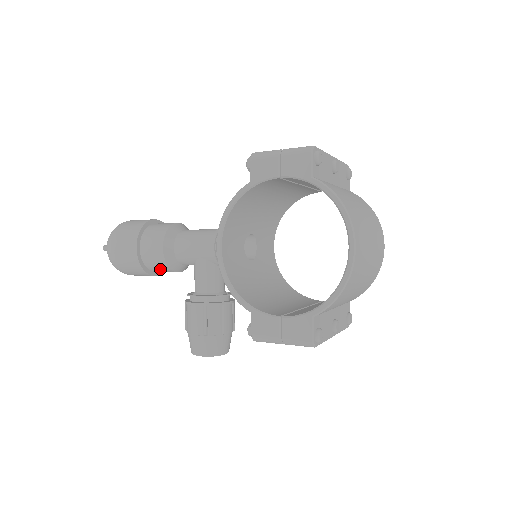
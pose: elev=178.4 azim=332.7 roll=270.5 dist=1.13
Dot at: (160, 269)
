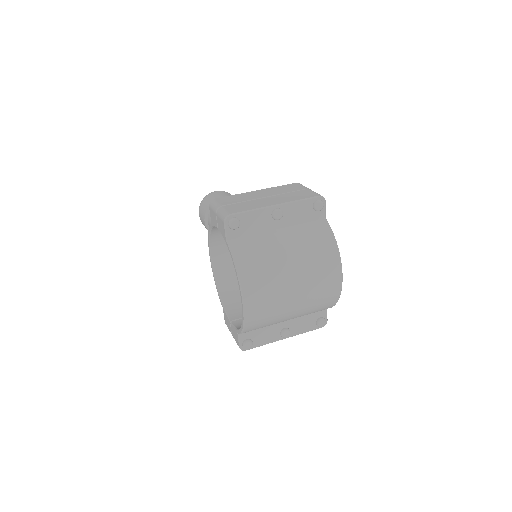
Dot at: occluded
